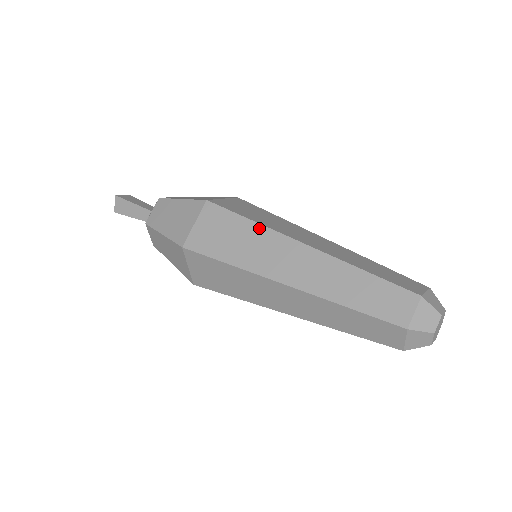
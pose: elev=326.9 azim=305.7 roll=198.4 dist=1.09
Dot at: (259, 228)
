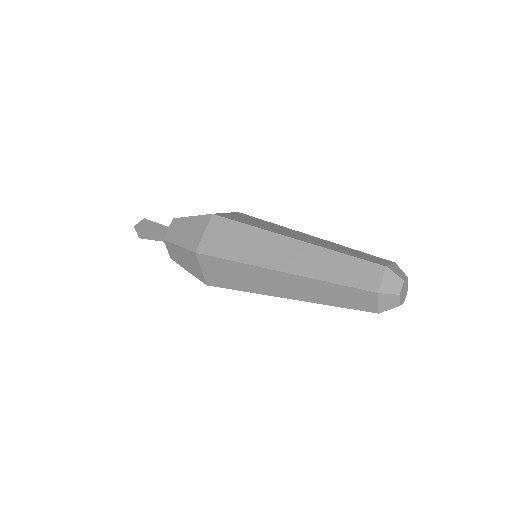
Dot at: (276, 225)
